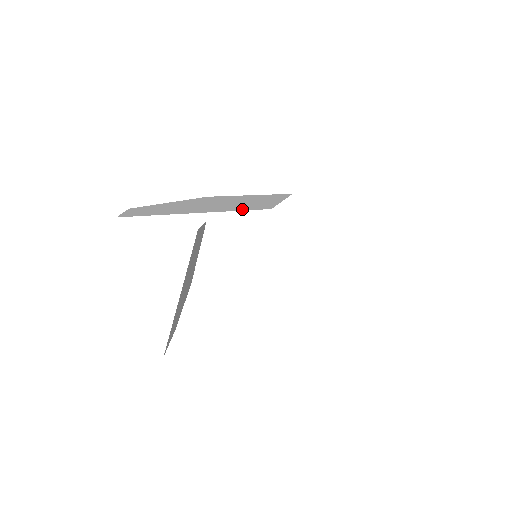
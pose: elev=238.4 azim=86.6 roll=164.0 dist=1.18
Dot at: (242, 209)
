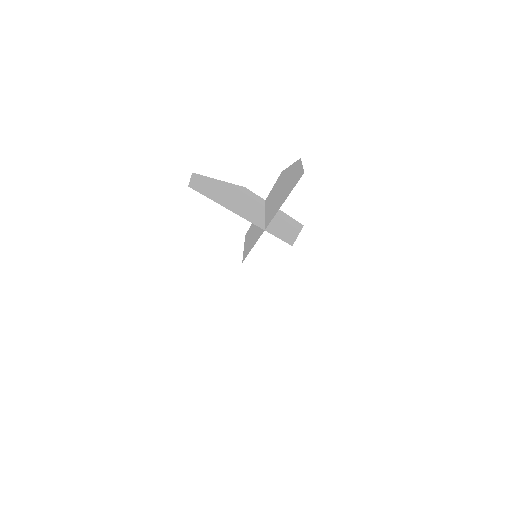
Dot at: (274, 233)
